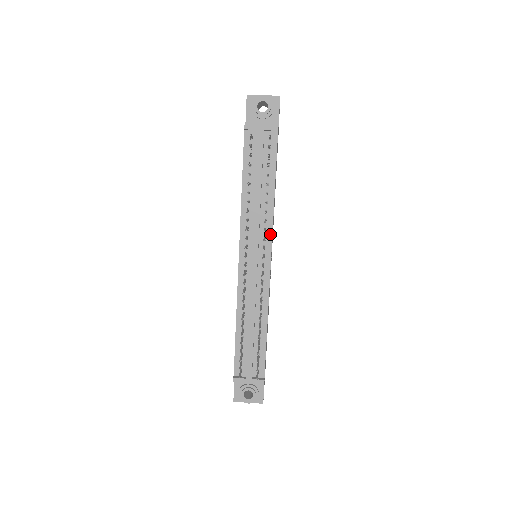
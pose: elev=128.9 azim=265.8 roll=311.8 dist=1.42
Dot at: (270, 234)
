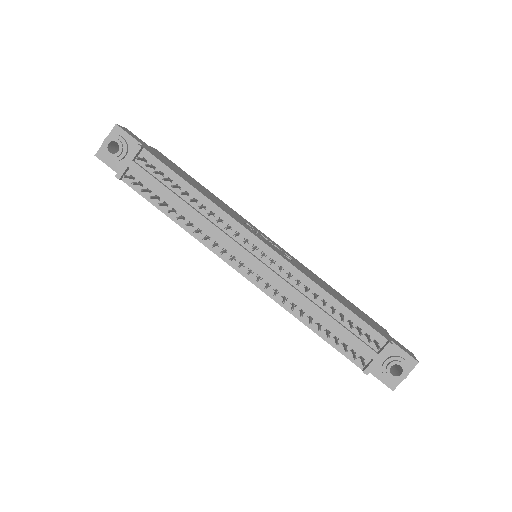
Dot at: (238, 226)
